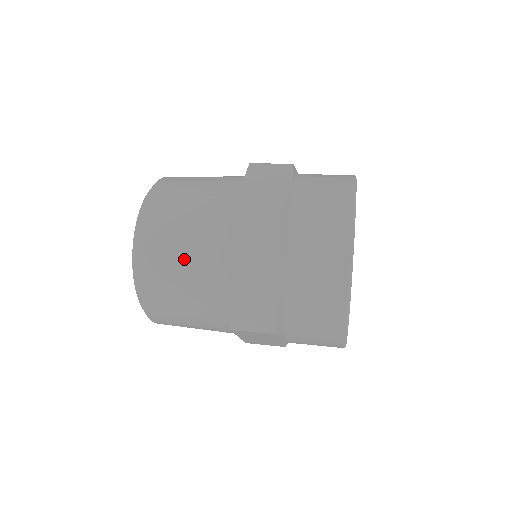
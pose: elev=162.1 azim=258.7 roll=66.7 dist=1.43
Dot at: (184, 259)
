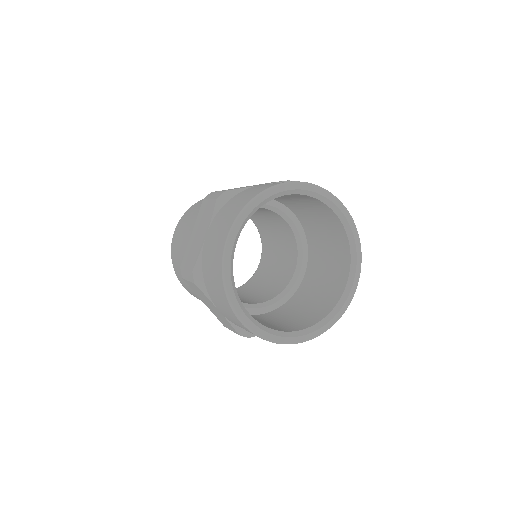
Dot at: (187, 226)
